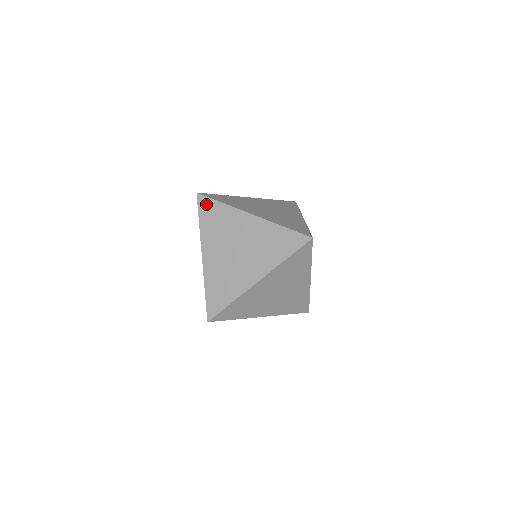
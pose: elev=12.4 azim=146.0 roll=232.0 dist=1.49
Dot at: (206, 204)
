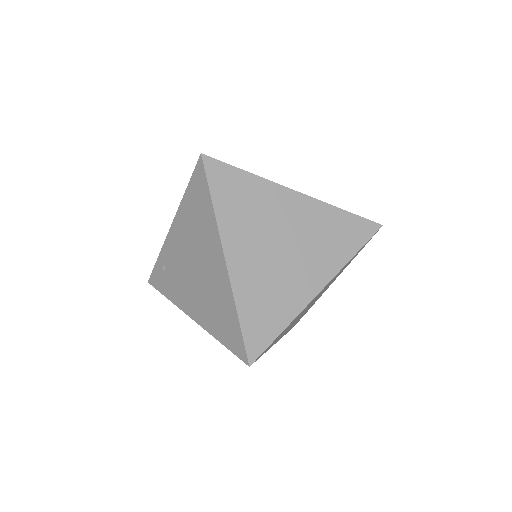
Dot at: occluded
